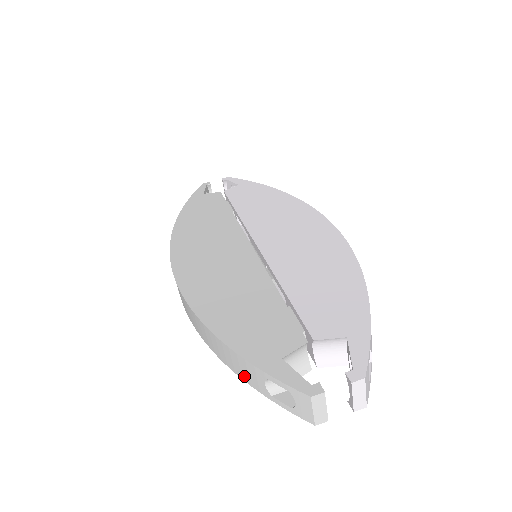
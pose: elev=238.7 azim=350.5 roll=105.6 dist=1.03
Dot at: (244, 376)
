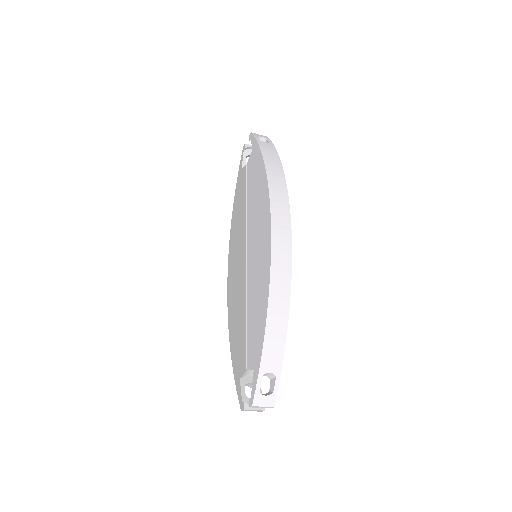
Dot at: occluded
